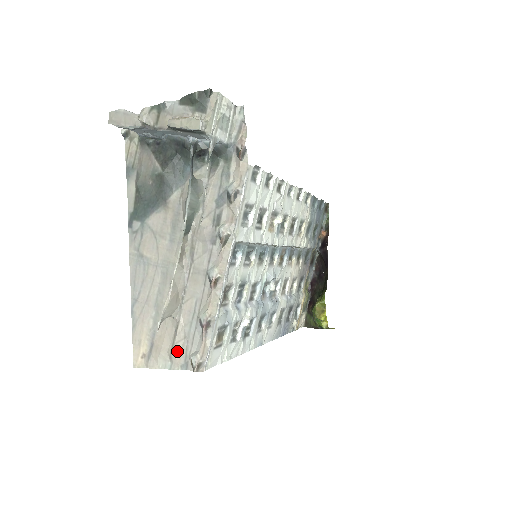
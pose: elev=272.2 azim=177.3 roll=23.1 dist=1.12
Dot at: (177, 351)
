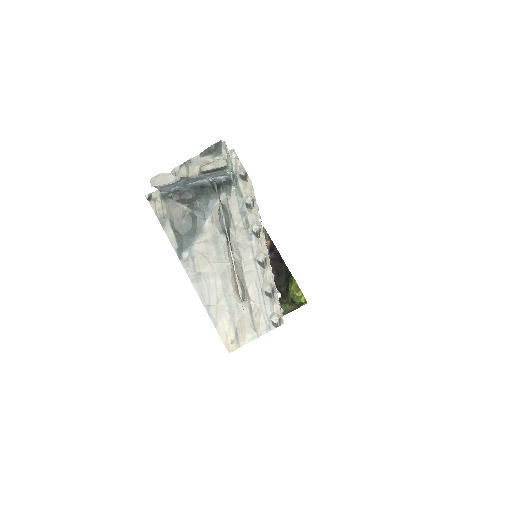
Dot at: (258, 322)
